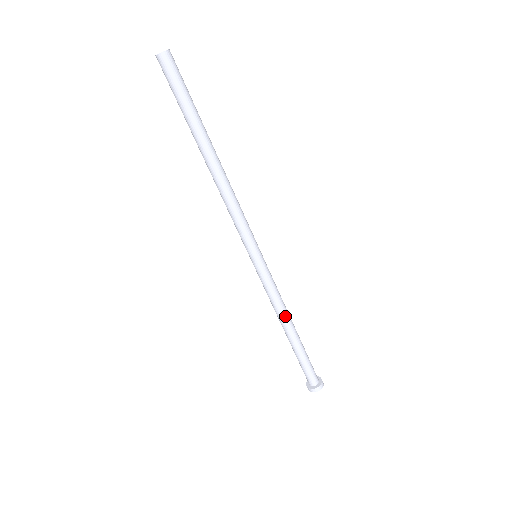
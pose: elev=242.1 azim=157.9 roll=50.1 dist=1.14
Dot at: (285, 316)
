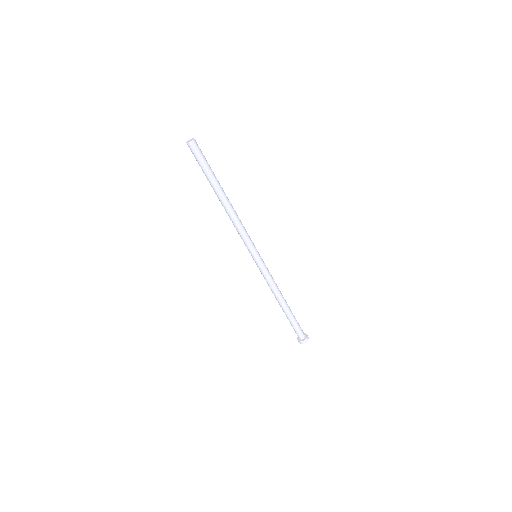
Dot at: (280, 291)
